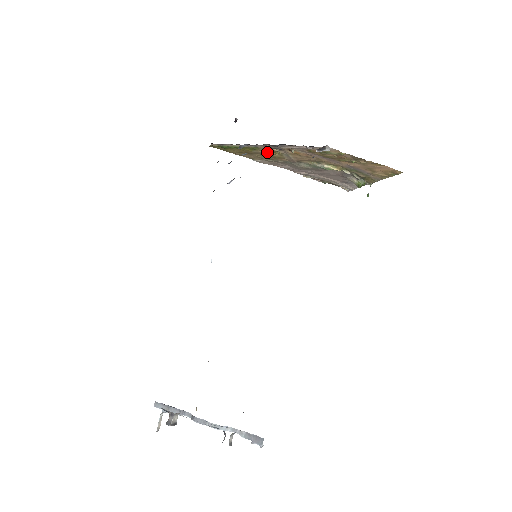
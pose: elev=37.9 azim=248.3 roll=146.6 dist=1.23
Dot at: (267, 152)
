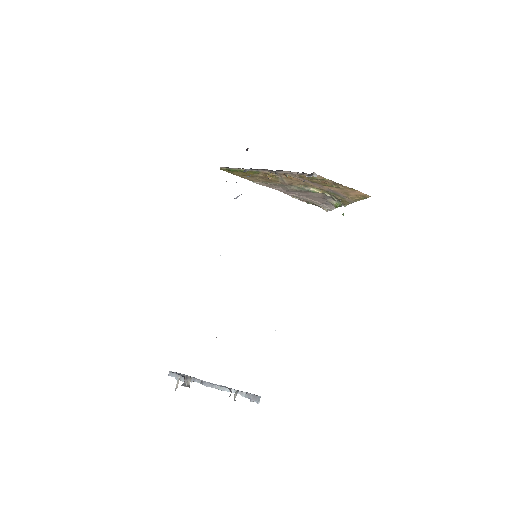
Dot at: (266, 176)
